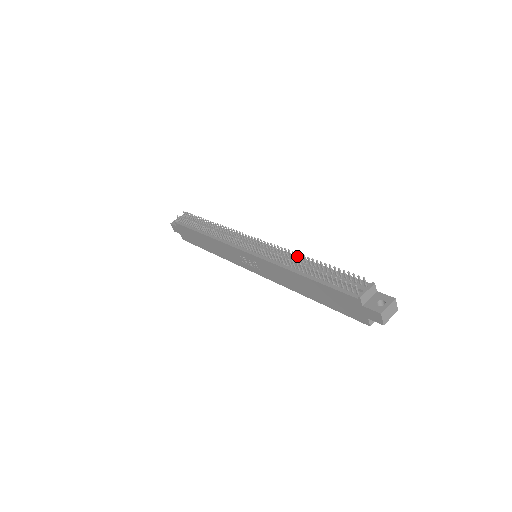
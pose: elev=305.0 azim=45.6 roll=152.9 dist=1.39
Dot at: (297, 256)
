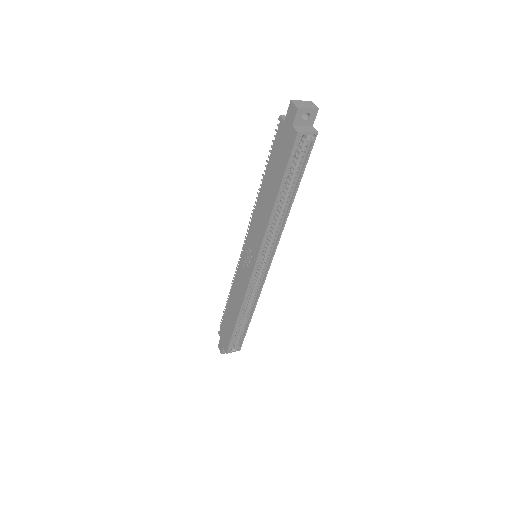
Dot at: occluded
